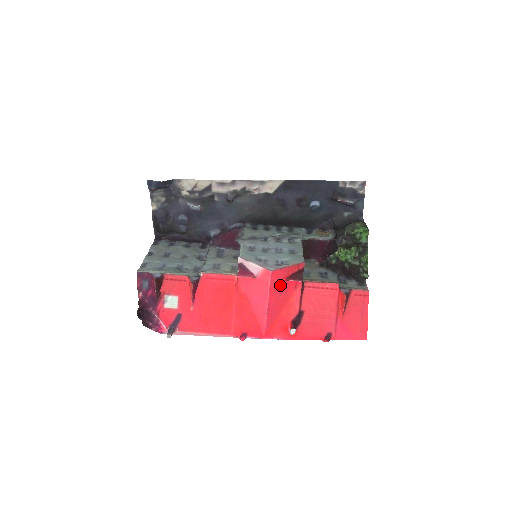
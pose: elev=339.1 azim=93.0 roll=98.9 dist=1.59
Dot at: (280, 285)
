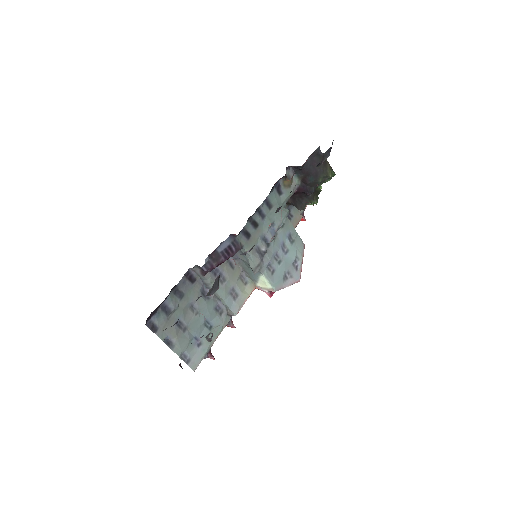
Dot at: occluded
